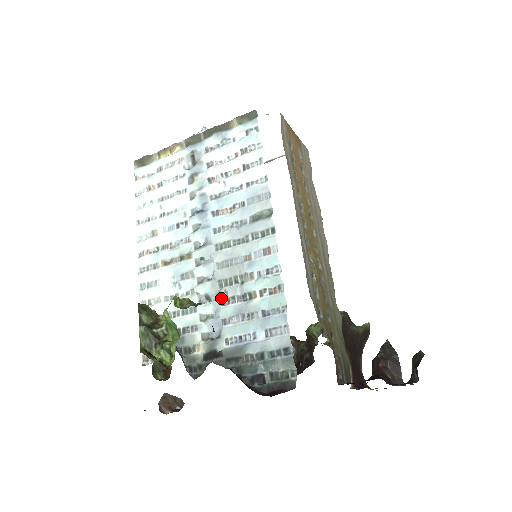
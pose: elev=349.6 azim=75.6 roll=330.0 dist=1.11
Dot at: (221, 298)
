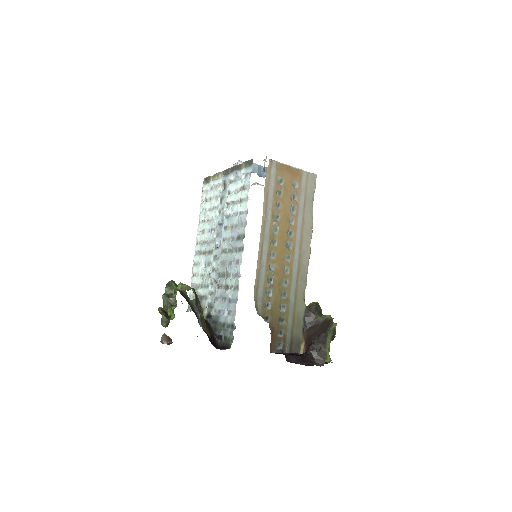
Dot at: (218, 284)
